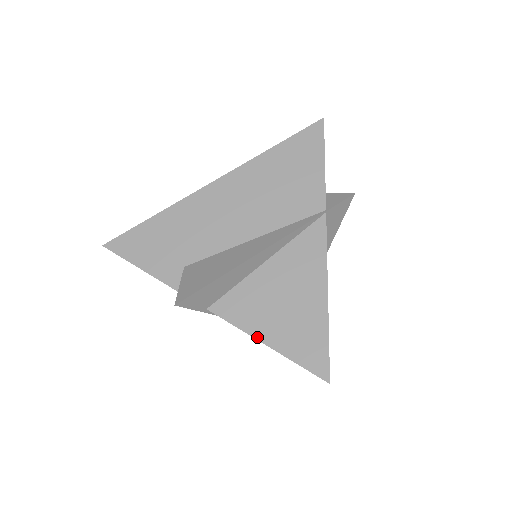
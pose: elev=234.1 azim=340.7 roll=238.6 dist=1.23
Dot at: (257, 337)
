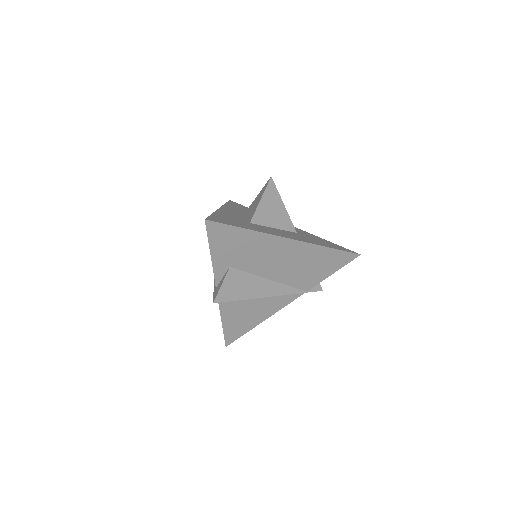
Dot at: (222, 317)
